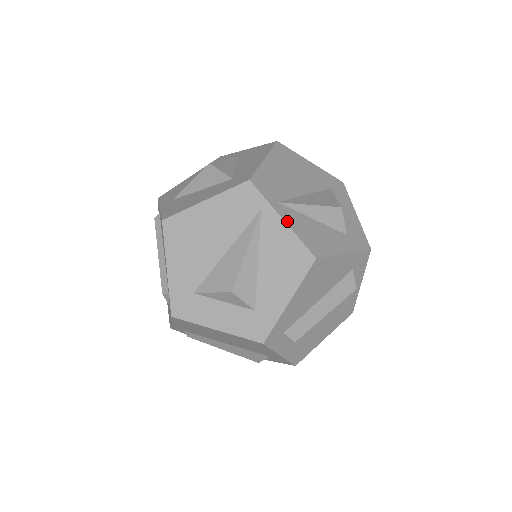
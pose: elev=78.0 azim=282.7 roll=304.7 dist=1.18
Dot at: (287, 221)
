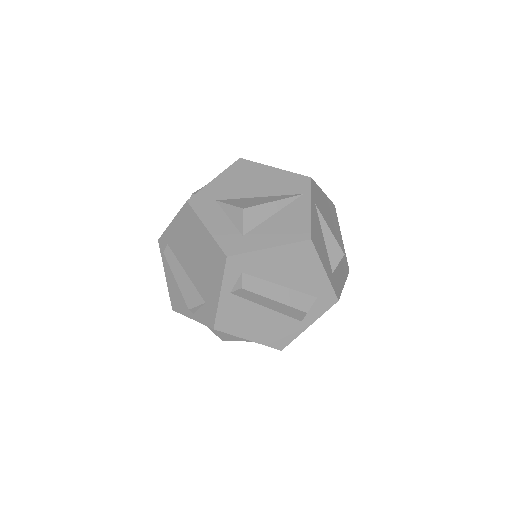
Dot at: (312, 211)
